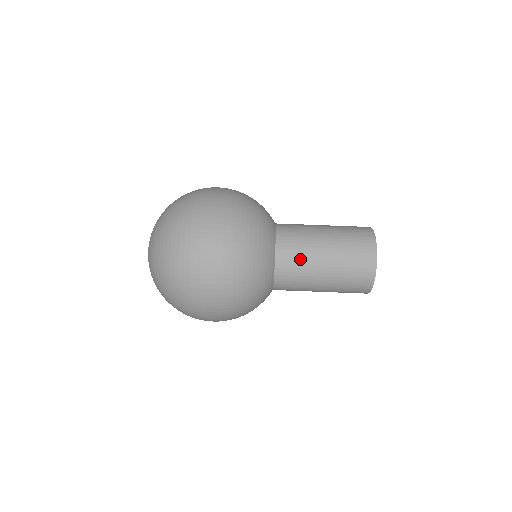
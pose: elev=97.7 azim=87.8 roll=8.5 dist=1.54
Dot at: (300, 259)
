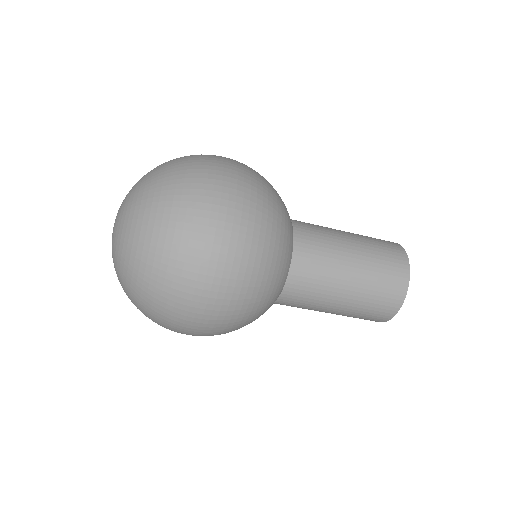
Dot at: (310, 299)
